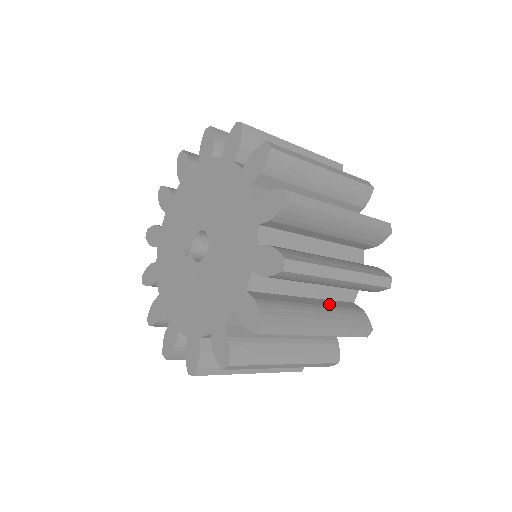
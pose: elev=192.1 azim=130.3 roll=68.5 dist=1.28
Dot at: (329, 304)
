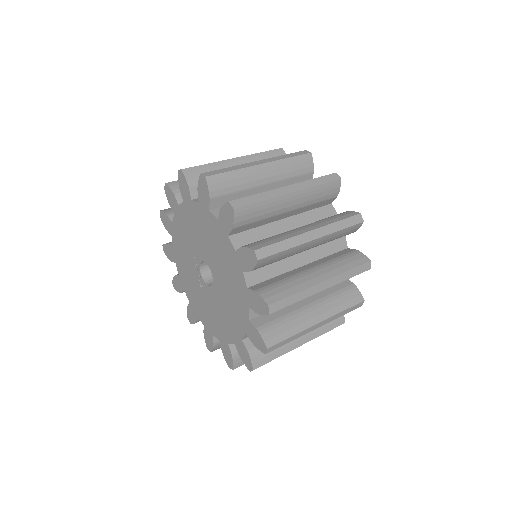
Dot at: occluded
